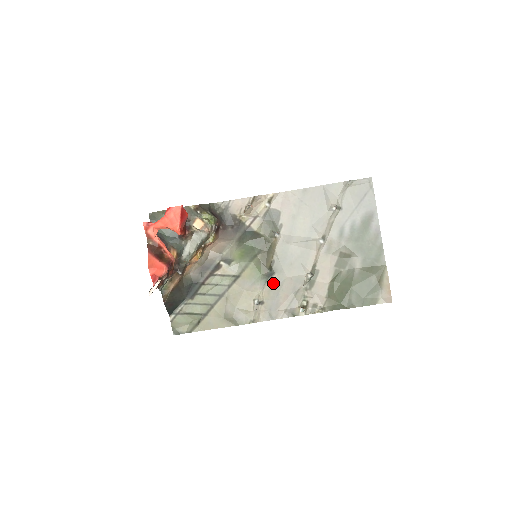
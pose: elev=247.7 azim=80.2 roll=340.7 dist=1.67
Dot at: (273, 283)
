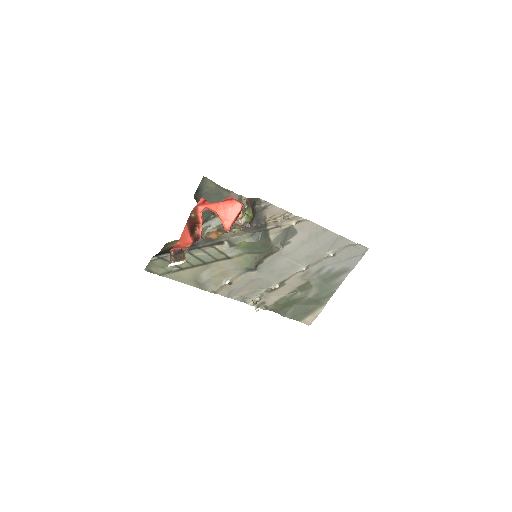
Dot at: (250, 276)
